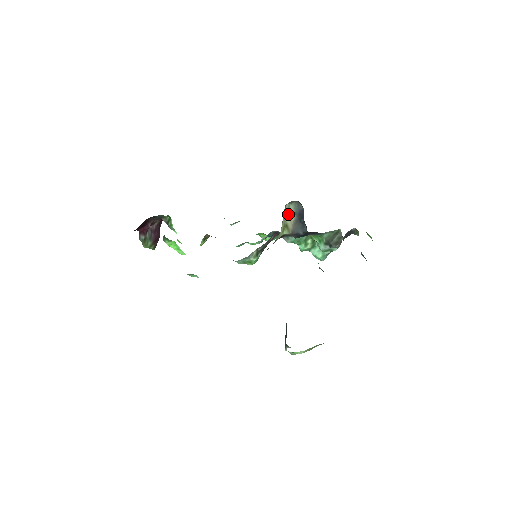
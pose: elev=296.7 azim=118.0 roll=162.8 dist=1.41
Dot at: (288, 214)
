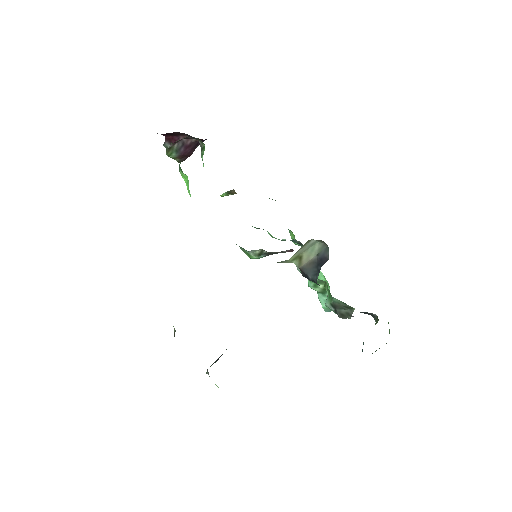
Dot at: (310, 248)
